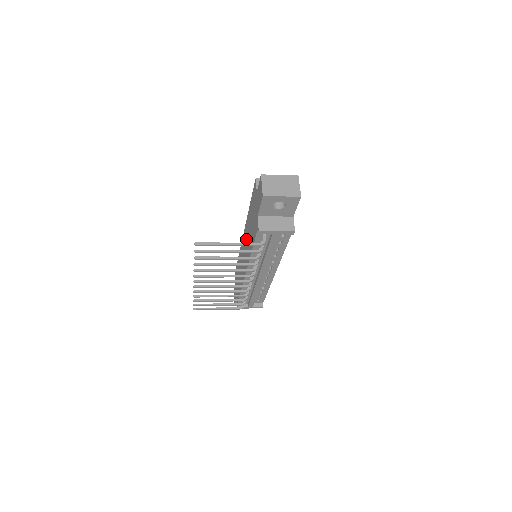
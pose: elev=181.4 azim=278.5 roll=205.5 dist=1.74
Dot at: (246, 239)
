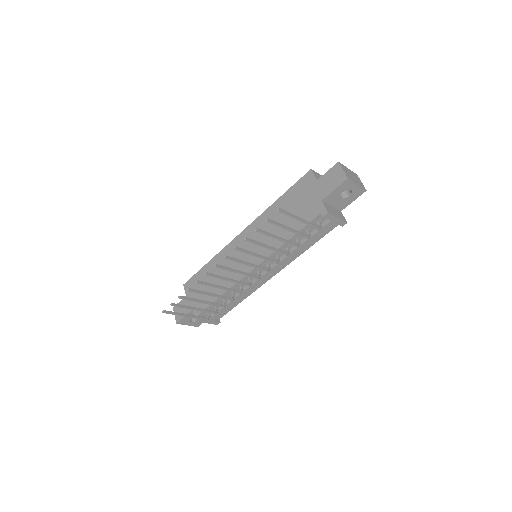
Dot at: (259, 234)
